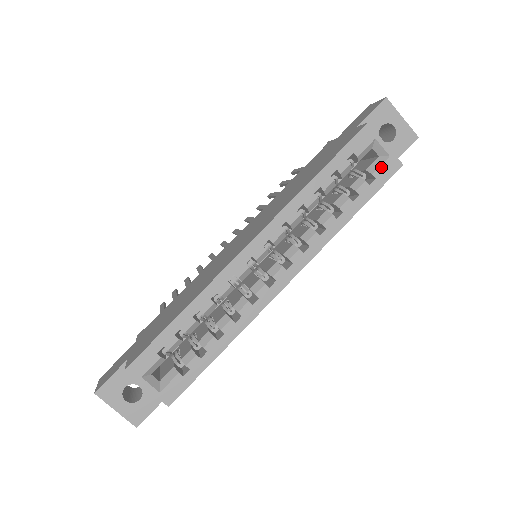
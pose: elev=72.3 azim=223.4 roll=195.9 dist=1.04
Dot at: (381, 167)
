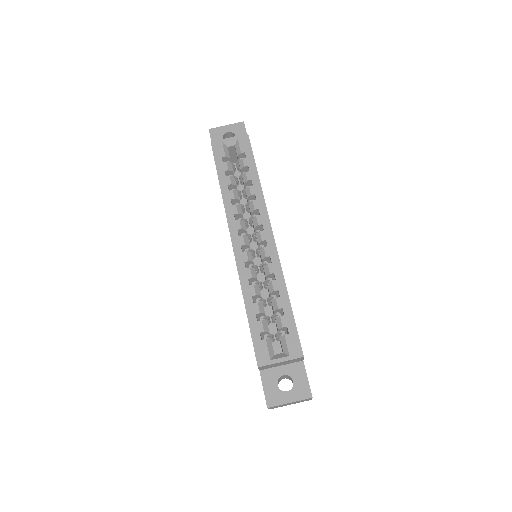
Dot at: (240, 146)
